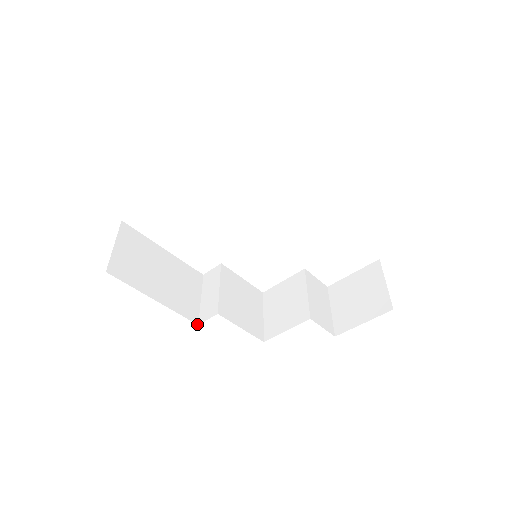
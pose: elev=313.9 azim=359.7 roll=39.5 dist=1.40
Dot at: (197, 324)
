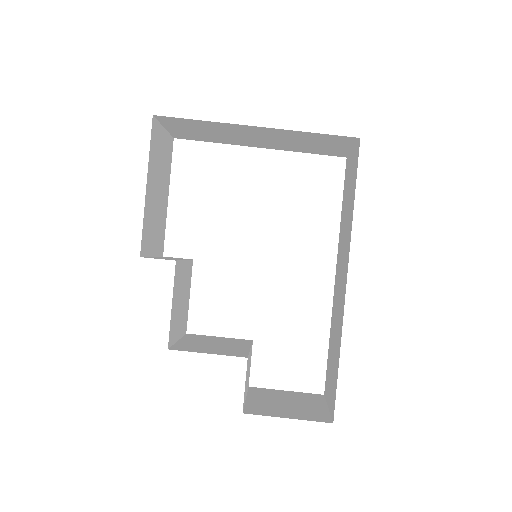
Dot at: (140, 255)
